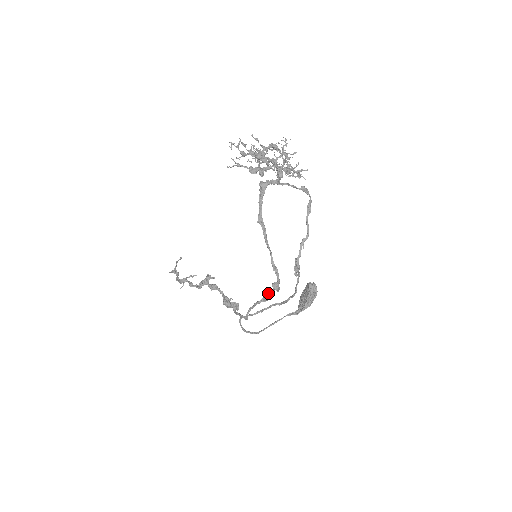
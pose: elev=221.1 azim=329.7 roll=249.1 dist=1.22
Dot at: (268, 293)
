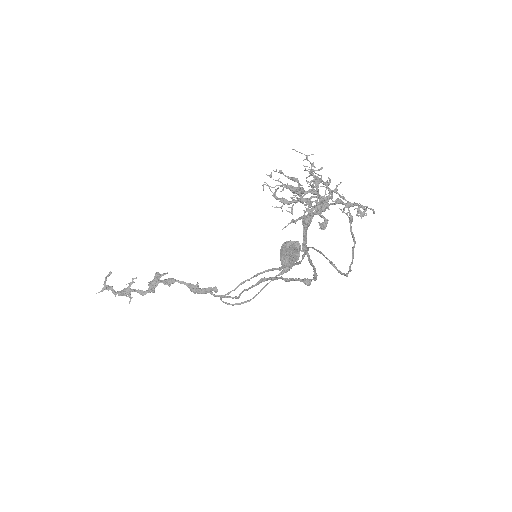
Dot at: (272, 278)
